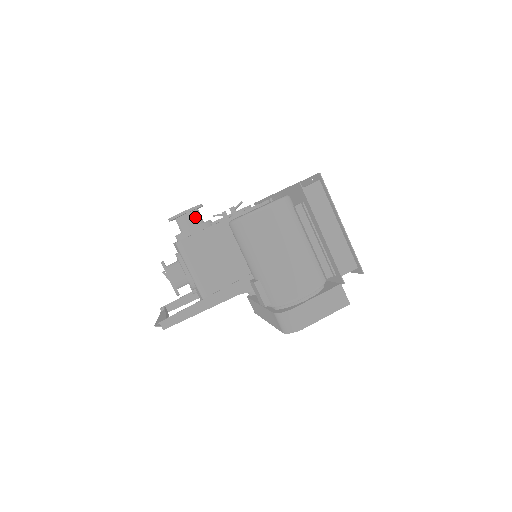
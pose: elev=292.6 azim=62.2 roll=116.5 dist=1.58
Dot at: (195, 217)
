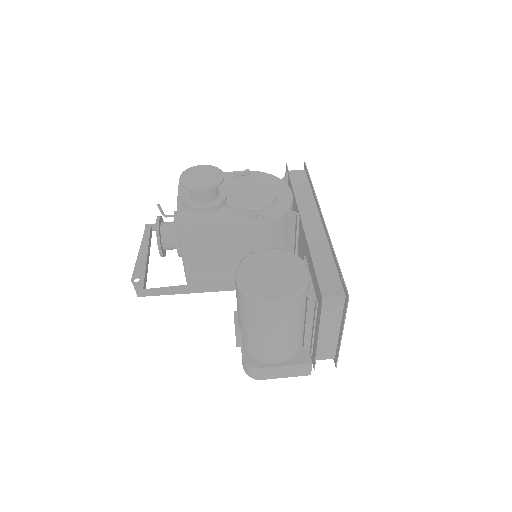
Dot at: (210, 193)
